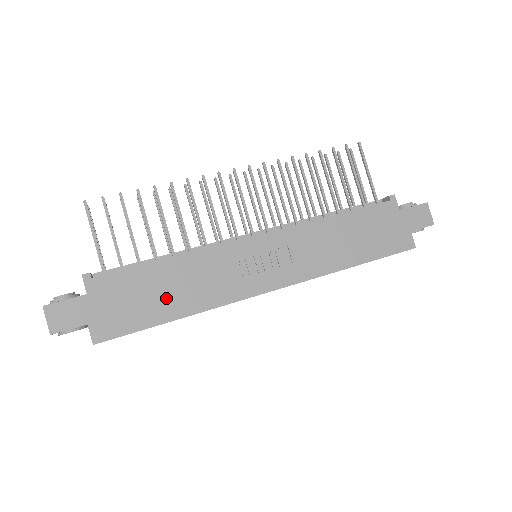
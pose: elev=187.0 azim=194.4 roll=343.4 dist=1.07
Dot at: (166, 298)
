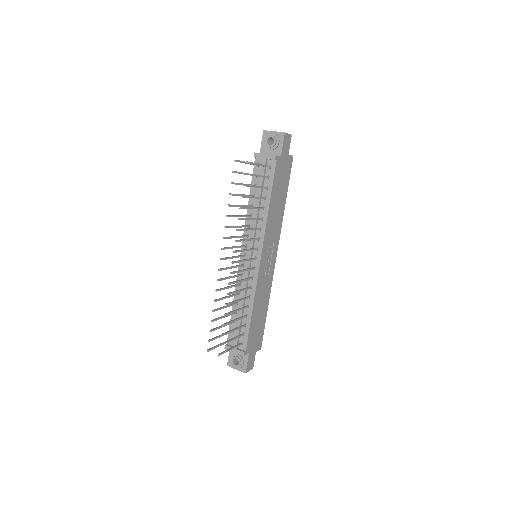
Dot at: (261, 314)
